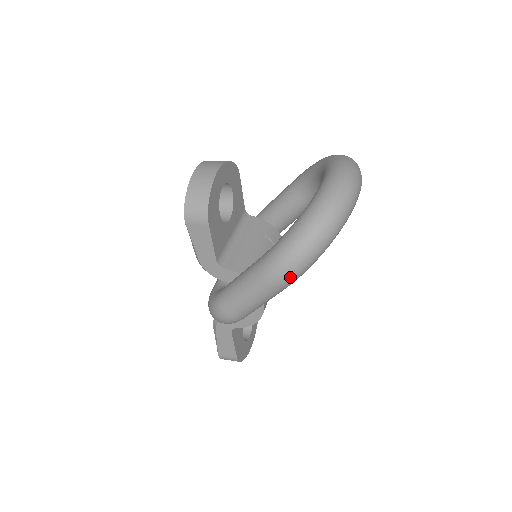
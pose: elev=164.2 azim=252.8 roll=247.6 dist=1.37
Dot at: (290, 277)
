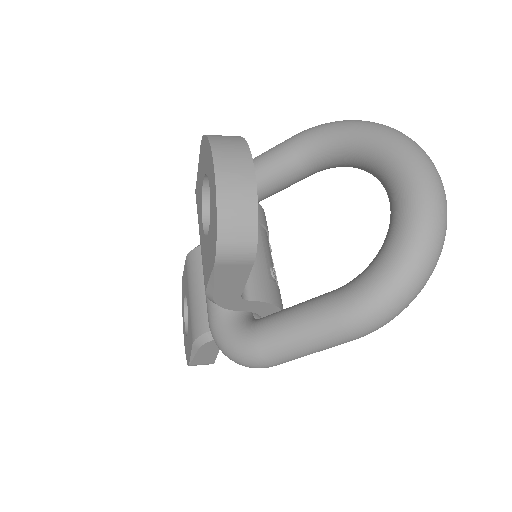
Dot at: (380, 327)
